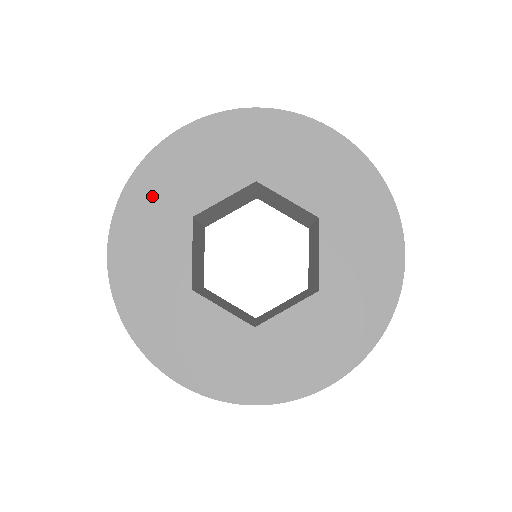
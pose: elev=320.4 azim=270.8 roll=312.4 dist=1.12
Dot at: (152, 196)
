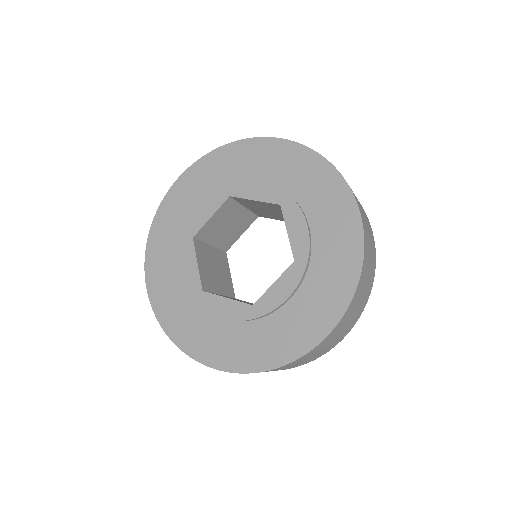
Dot at: (223, 166)
